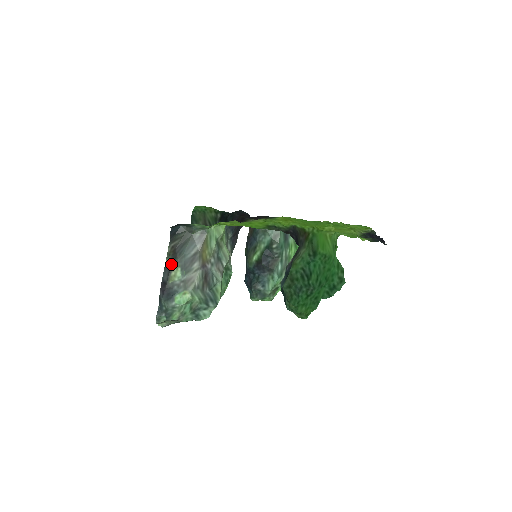
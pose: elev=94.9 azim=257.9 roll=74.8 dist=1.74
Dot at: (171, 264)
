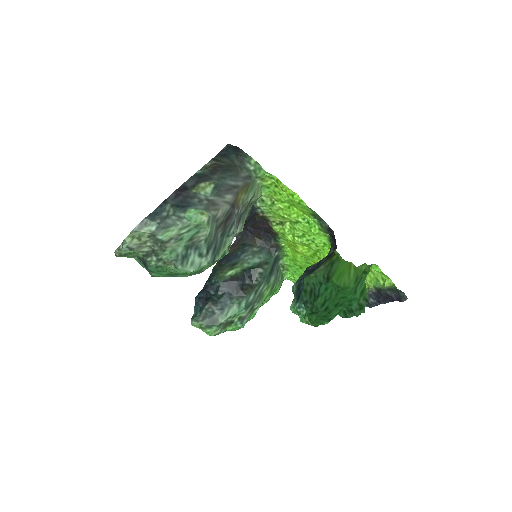
Dot at: (205, 176)
